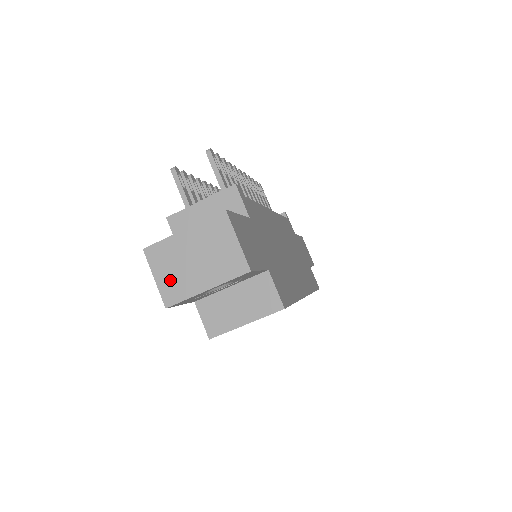
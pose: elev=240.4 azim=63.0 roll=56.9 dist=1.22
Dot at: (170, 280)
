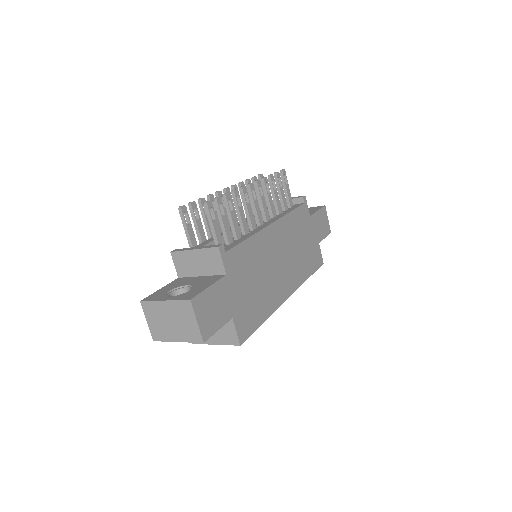
Dot at: (156, 327)
